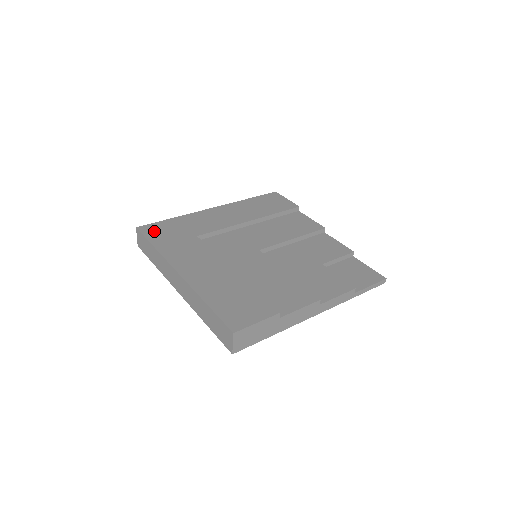
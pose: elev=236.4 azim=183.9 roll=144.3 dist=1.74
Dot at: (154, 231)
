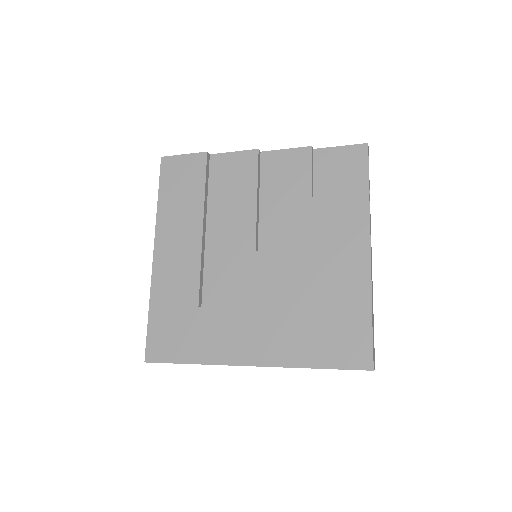
Dot at: (163, 347)
